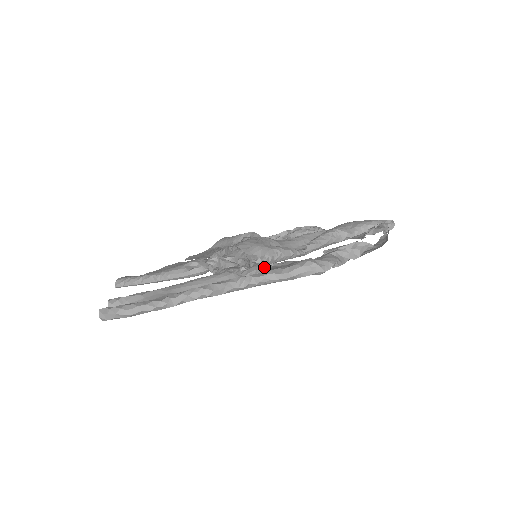
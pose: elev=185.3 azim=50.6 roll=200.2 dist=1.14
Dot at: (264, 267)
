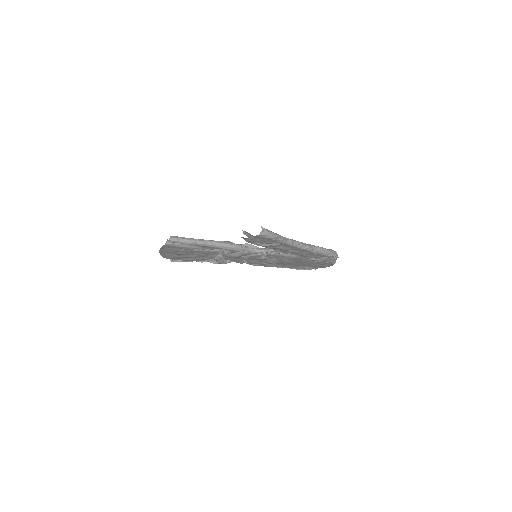
Dot at: occluded
